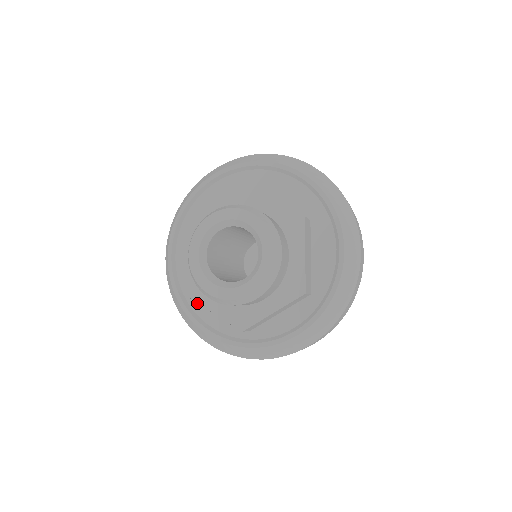
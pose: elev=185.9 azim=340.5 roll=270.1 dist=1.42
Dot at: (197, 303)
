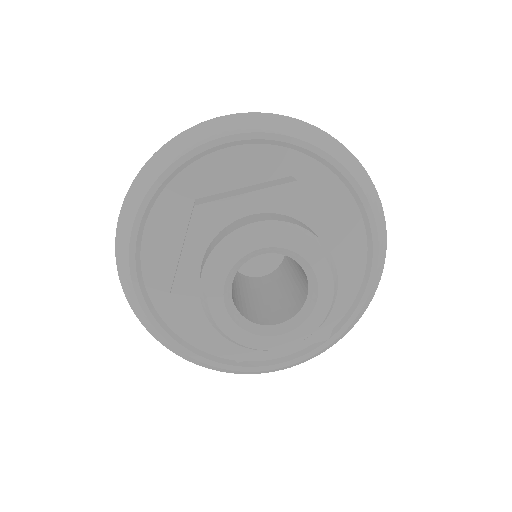
Dot at: occluded
